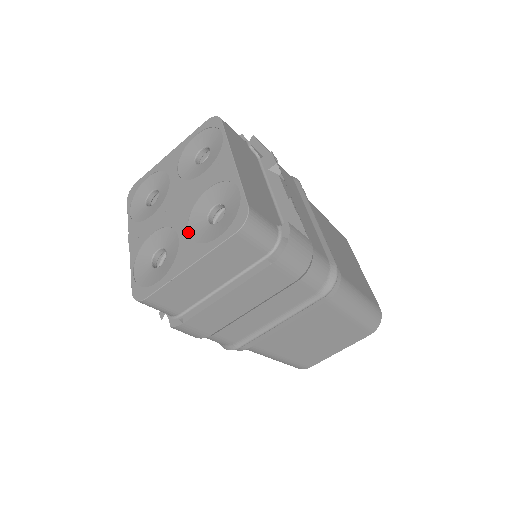
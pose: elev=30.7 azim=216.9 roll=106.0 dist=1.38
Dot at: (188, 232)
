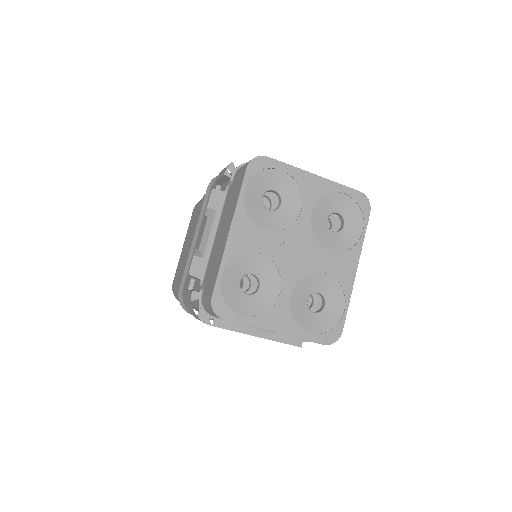
Dot at: (291, 297)
